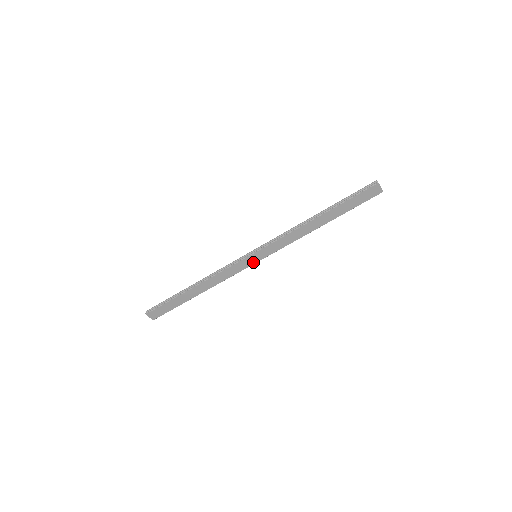
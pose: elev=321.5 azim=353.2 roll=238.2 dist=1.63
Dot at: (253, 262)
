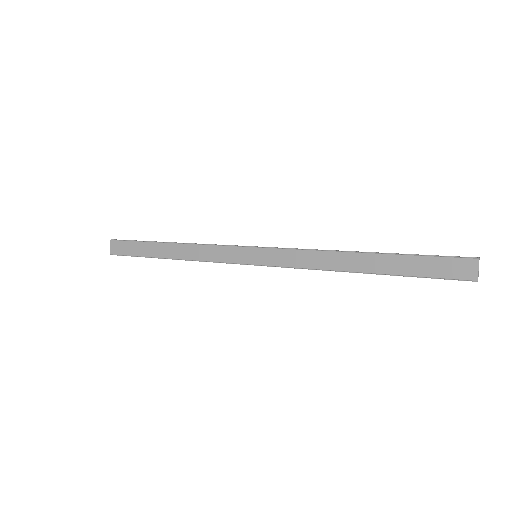
Dot at: (247, 260)
